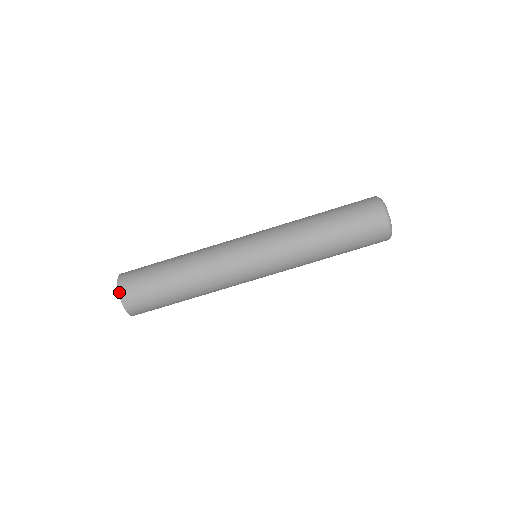
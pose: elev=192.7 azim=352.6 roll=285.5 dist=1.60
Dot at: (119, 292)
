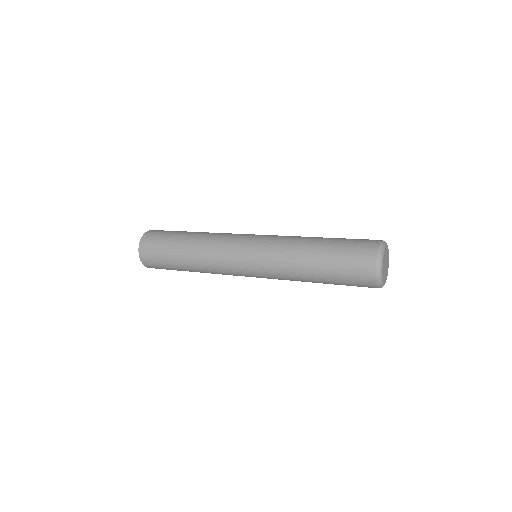
Dot at: (139, 248)
